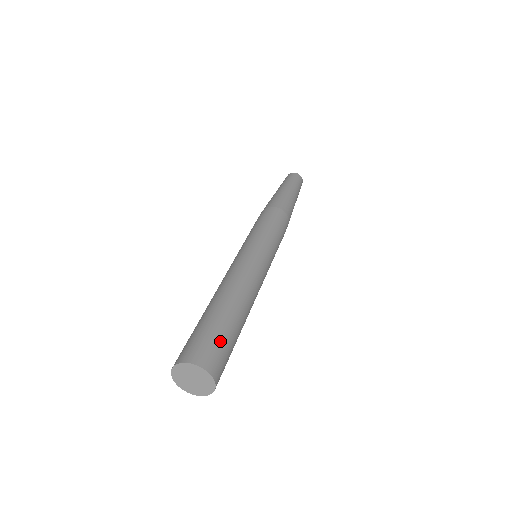
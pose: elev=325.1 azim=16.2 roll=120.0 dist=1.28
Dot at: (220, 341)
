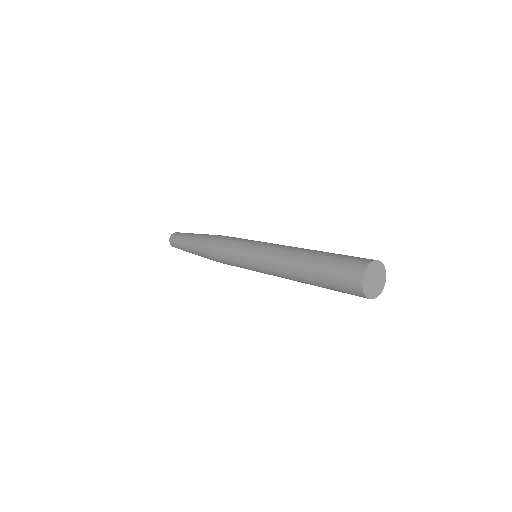
Dot at: (349, 256)
